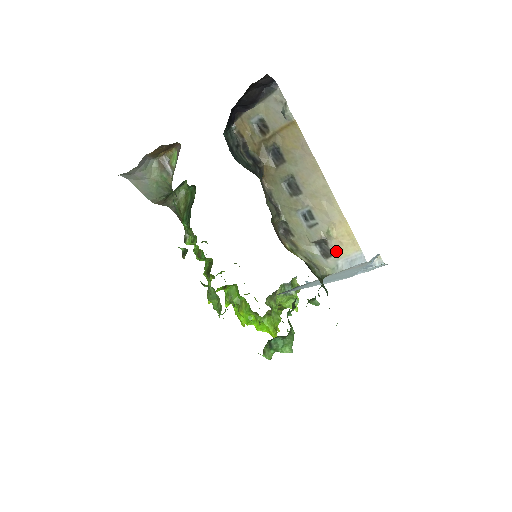
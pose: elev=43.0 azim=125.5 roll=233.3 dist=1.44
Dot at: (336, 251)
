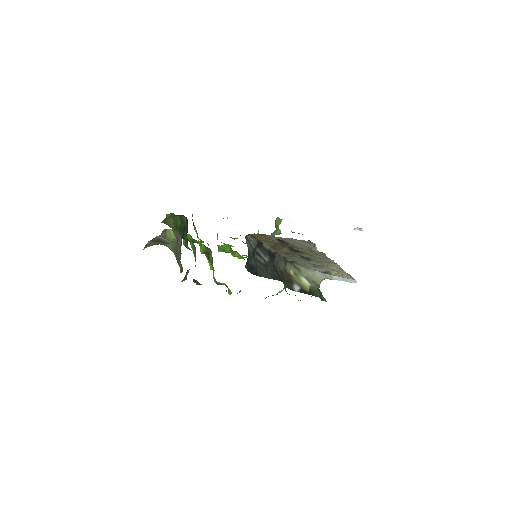
Dot at: occluded
